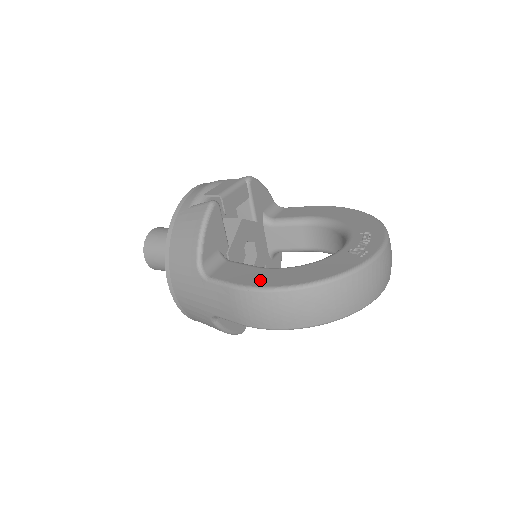
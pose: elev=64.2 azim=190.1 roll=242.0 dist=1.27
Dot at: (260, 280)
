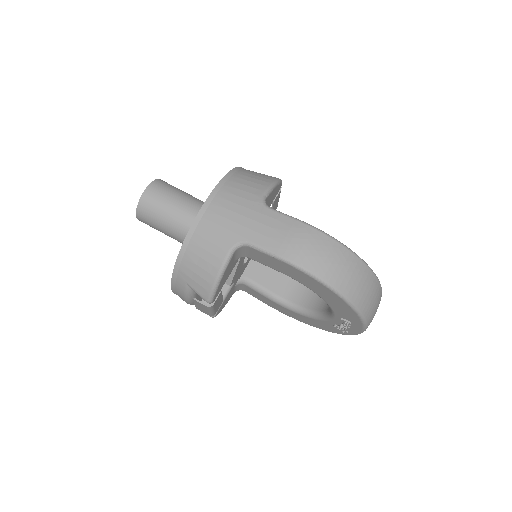
Dot at: occluded
